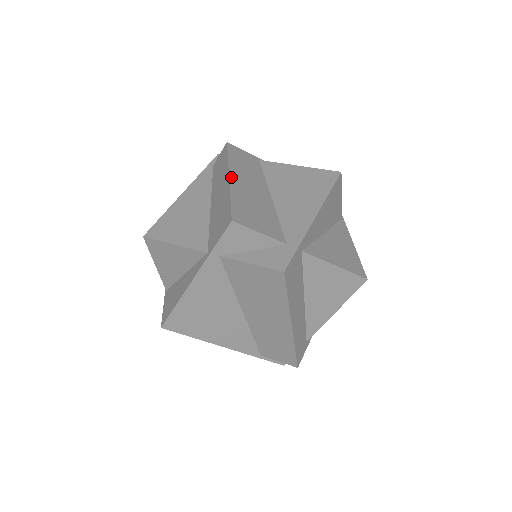
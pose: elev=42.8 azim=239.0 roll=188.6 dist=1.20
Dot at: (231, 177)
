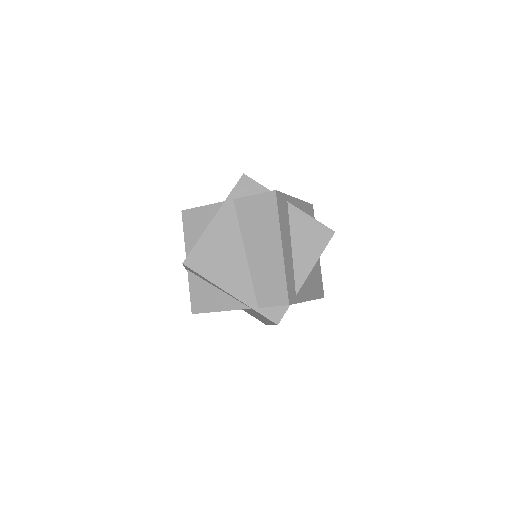
Dot at: occluded
